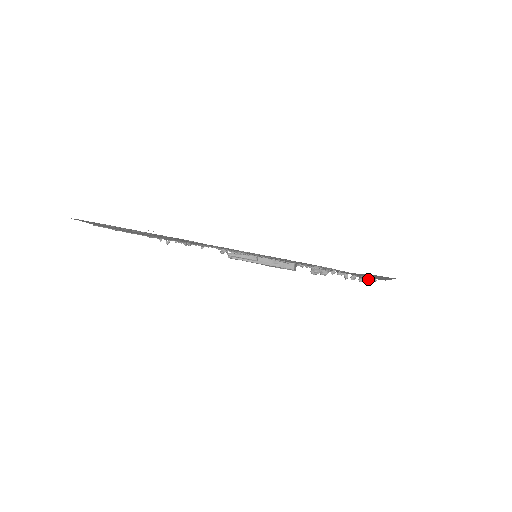
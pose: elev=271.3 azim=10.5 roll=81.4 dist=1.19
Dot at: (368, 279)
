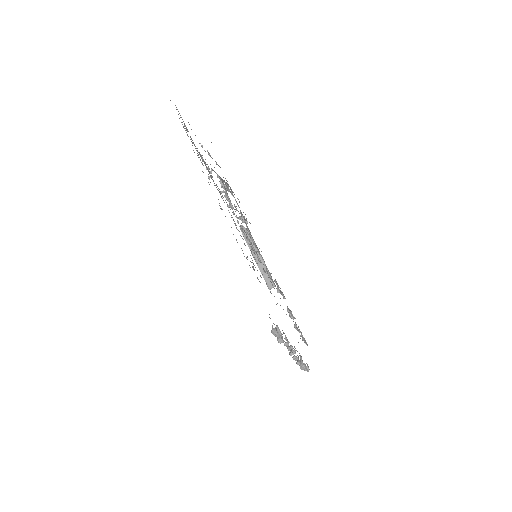
Dot at: (304, 367)
